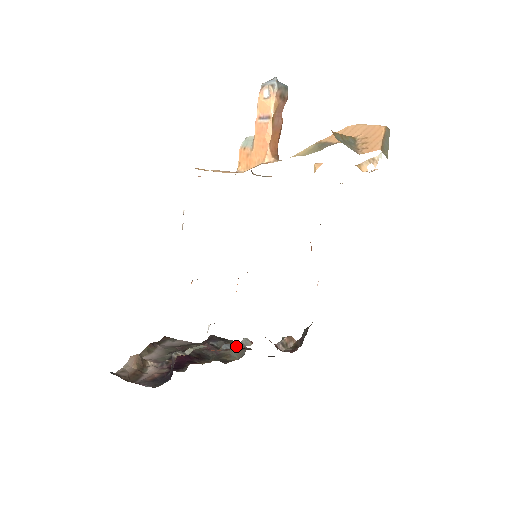
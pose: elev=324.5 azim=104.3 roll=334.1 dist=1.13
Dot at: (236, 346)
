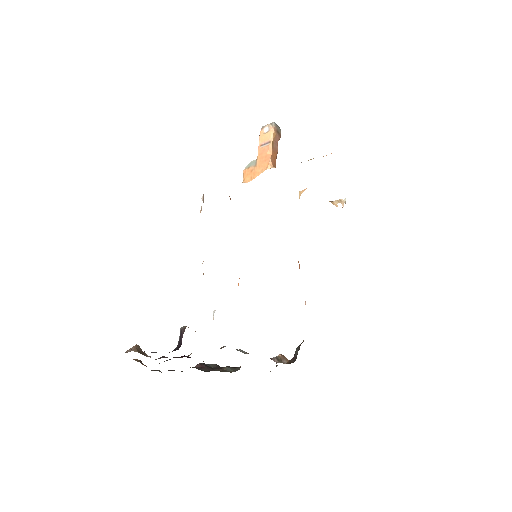
Dot at: occluded
